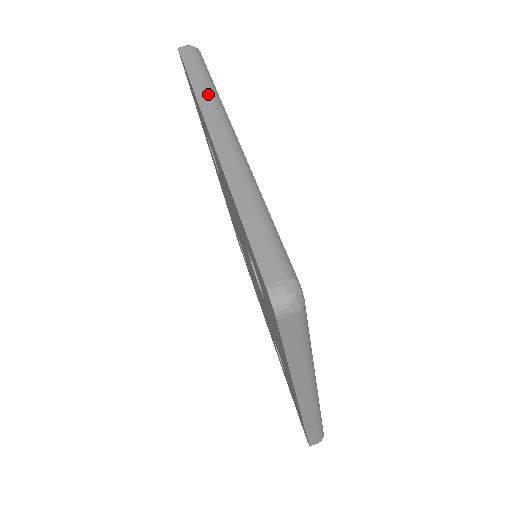
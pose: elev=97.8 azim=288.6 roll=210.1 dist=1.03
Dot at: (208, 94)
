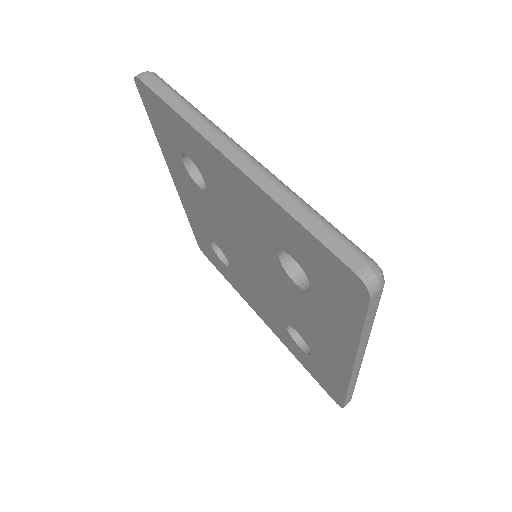
Dot at: (198, 117)
